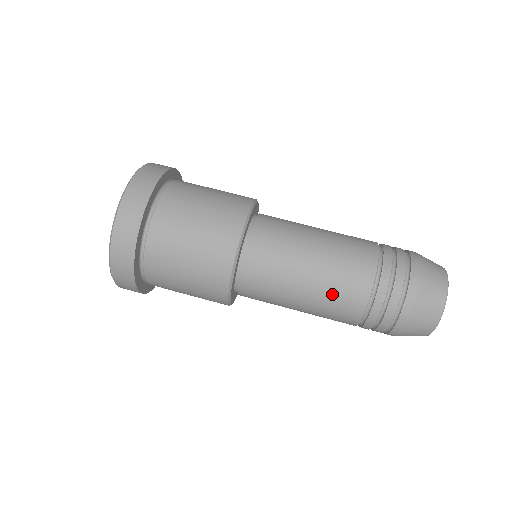
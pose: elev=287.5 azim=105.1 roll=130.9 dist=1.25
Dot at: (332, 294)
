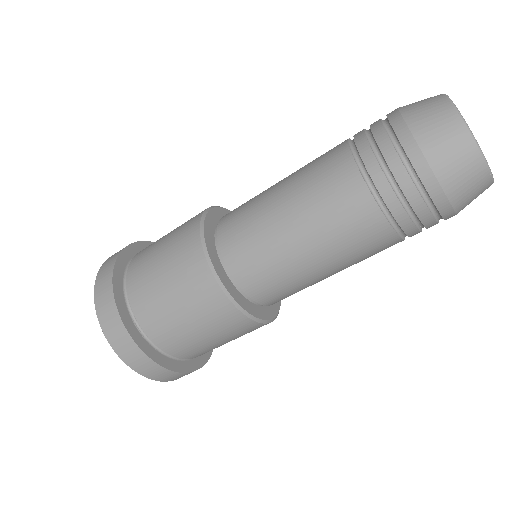
Dot at: (349, 250)
